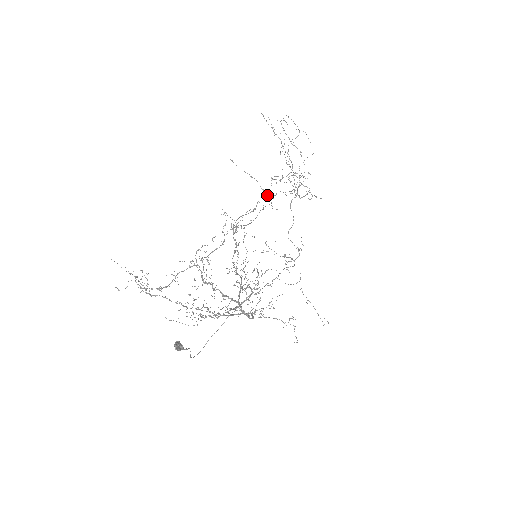
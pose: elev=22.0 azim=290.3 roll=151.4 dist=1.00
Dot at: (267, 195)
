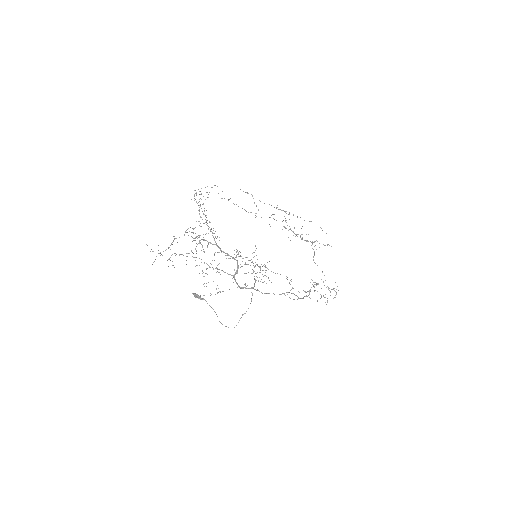
Dot at: (214, 185)
